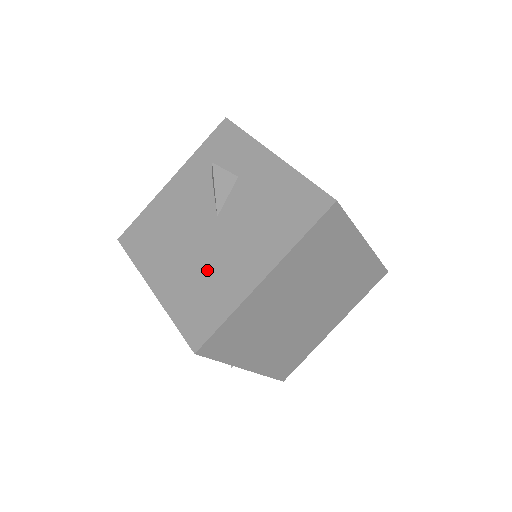
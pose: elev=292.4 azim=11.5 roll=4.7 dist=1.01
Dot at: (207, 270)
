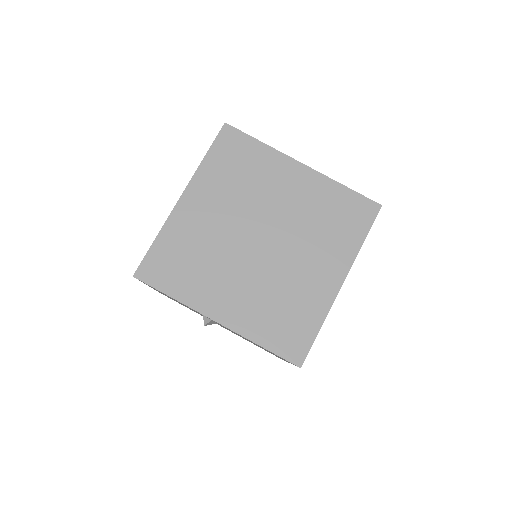
Dot at: occluded
